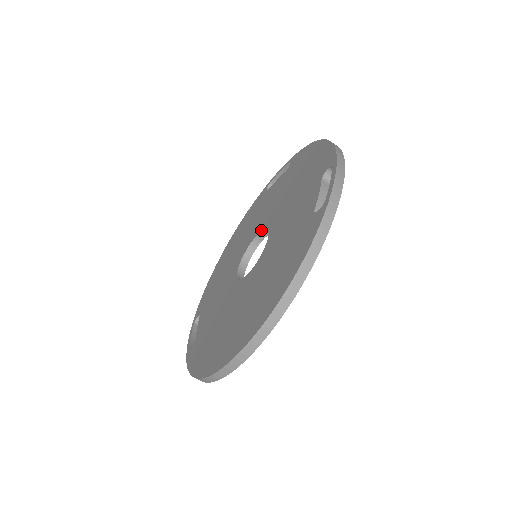
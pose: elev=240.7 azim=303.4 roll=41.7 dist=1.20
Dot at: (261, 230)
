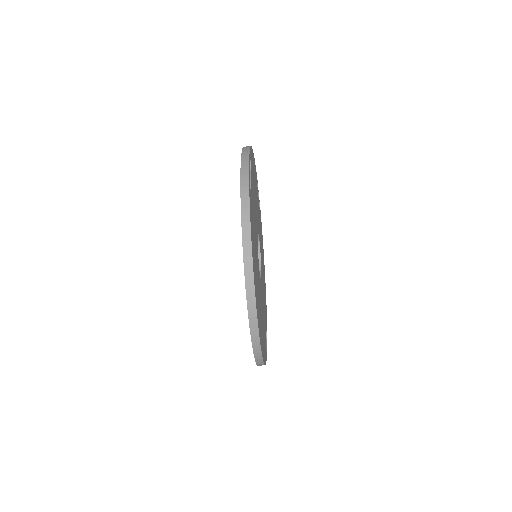
Dot at: occluded
